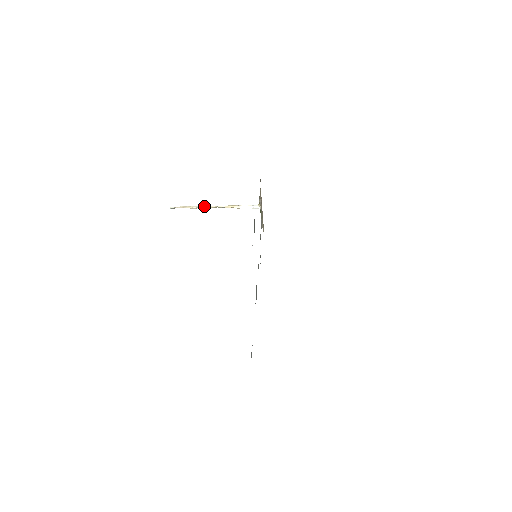
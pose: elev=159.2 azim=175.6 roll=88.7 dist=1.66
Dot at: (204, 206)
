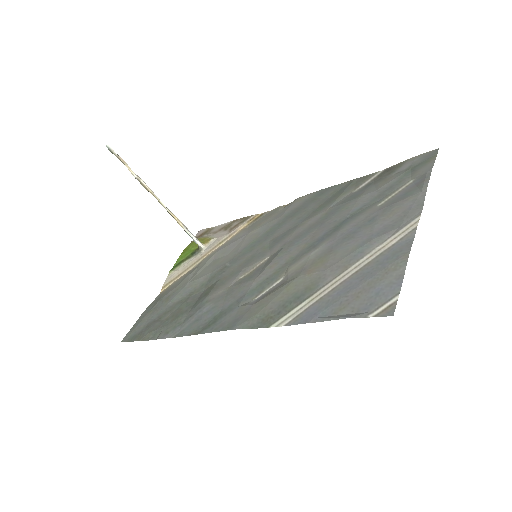
Dot at: occluded
